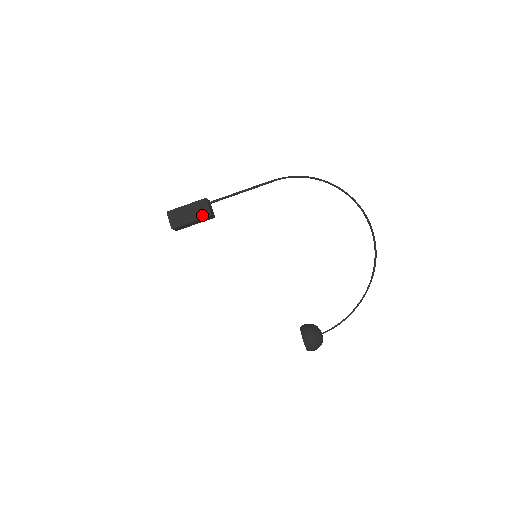
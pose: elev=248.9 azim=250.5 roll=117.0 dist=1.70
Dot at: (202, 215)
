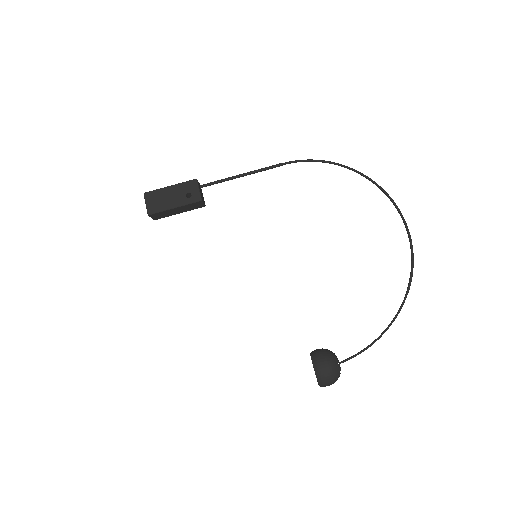
Dot at: (189, 199)
